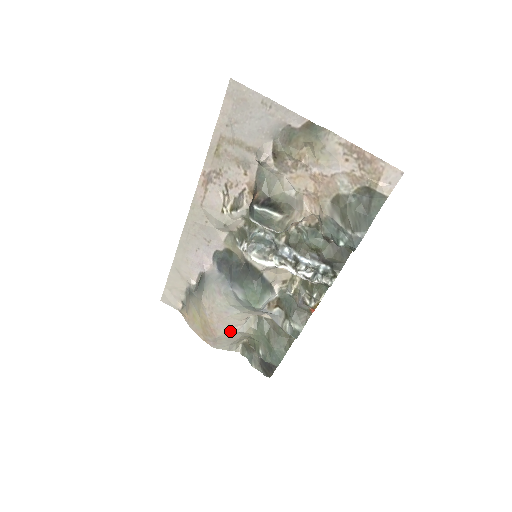
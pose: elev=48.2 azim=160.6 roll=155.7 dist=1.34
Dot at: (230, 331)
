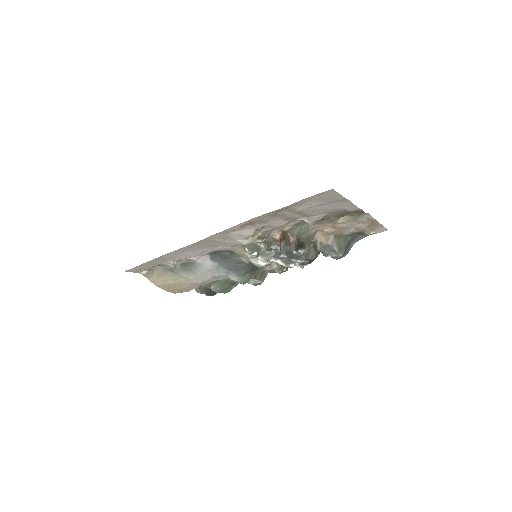
Dot at: occluded
